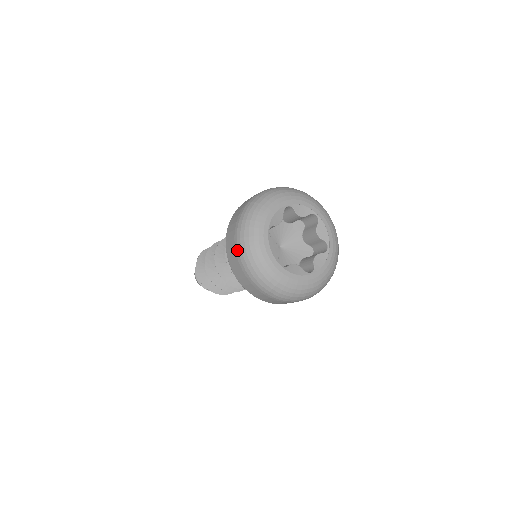
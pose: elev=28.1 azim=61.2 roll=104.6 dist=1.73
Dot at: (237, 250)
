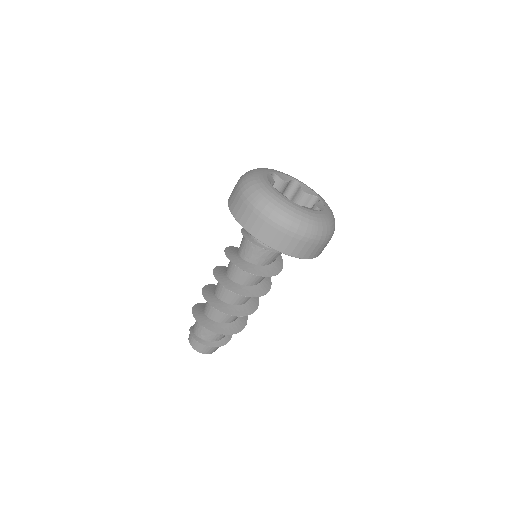
Dot at: (252, 206)
